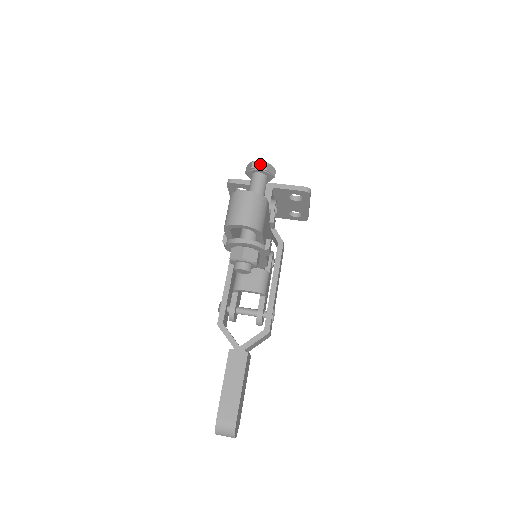
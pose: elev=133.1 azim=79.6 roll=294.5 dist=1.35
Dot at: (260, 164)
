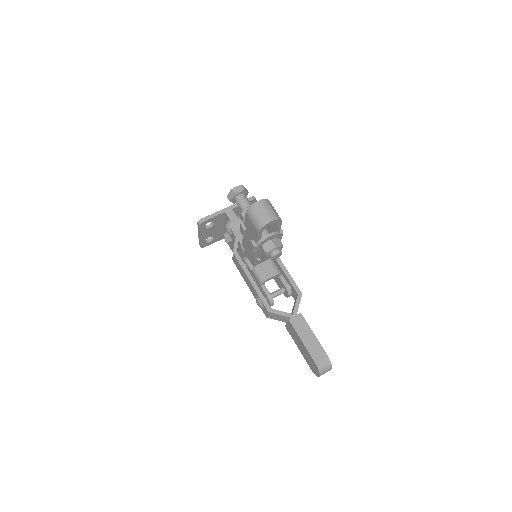
Dot at: (238, 188)
